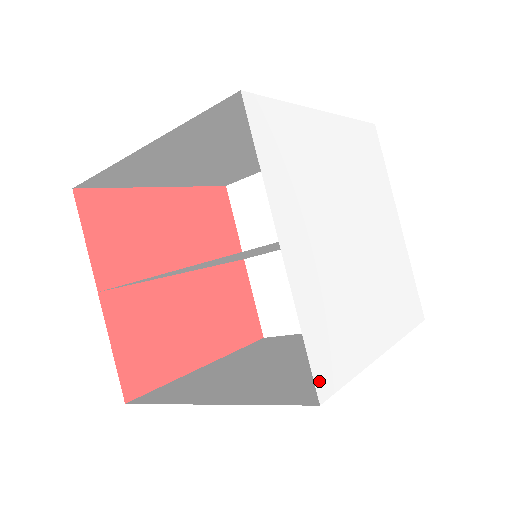
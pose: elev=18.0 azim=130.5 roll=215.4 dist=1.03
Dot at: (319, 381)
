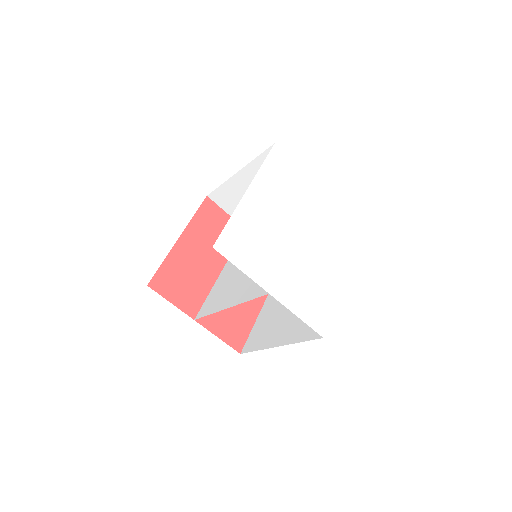
Dot at: (318, 329)
